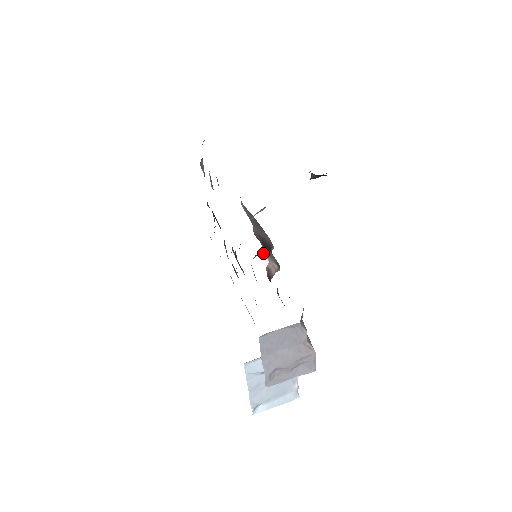
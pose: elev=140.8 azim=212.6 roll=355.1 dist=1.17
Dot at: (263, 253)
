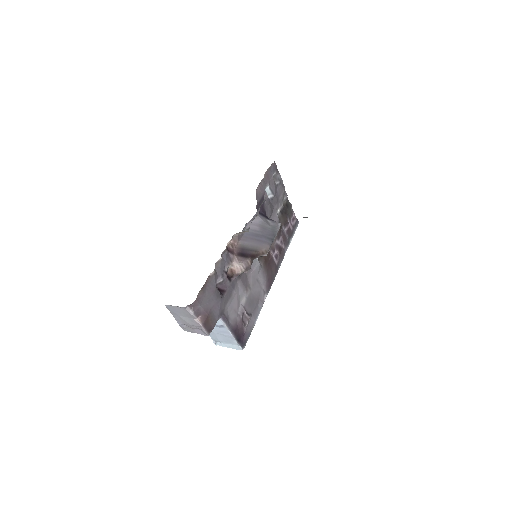
Dot at: occluded
